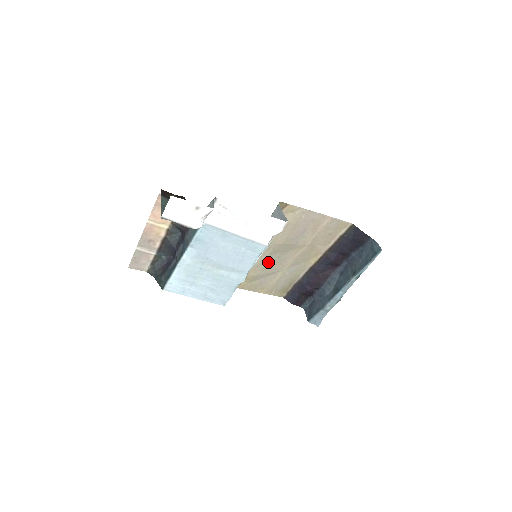
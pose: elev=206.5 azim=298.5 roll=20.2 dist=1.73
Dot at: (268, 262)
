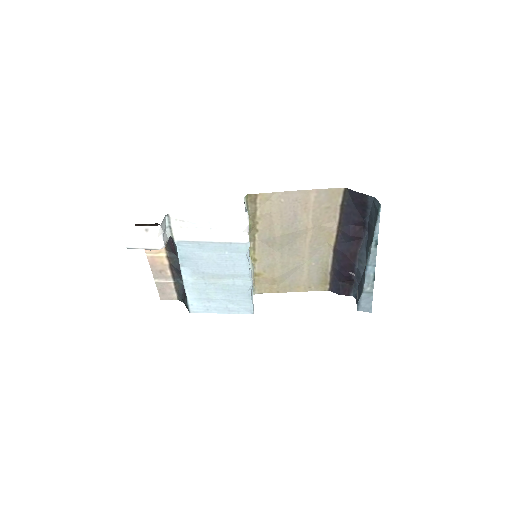
Dot at: (283, 258)
